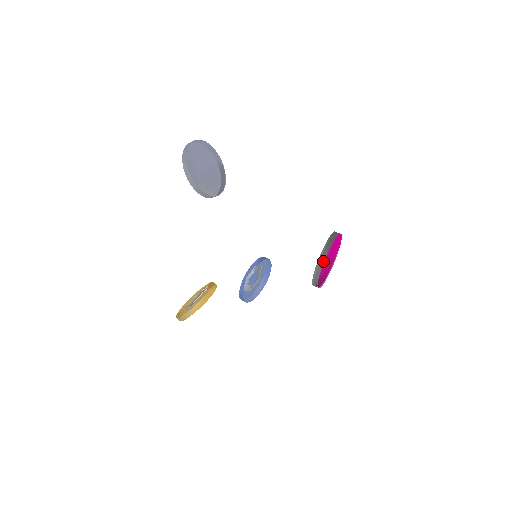
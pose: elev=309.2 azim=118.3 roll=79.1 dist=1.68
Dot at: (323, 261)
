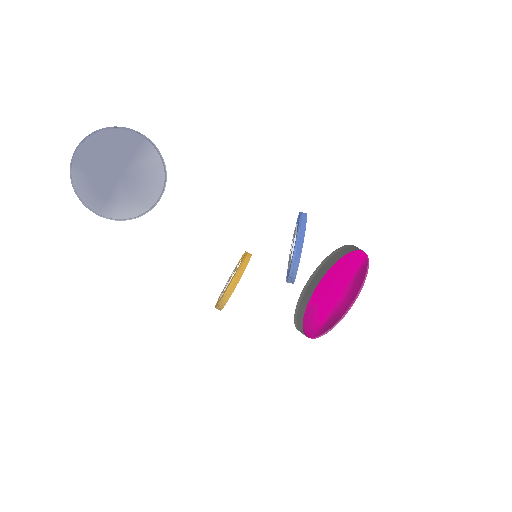
Dot at: (300, 326)
